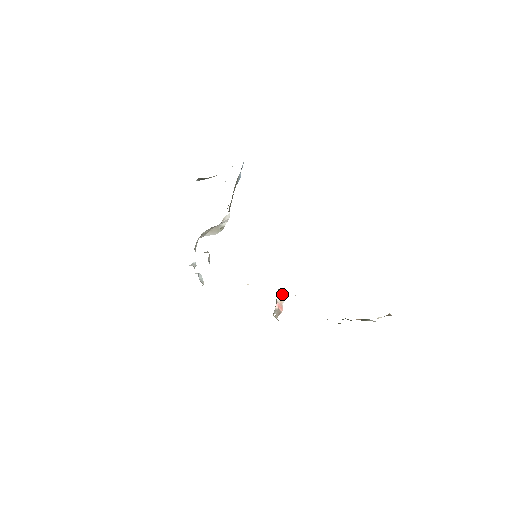
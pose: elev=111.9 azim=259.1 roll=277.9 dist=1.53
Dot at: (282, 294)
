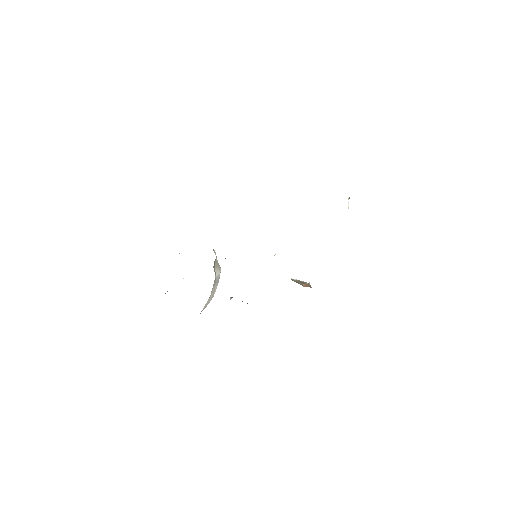
Dot at: occluded
